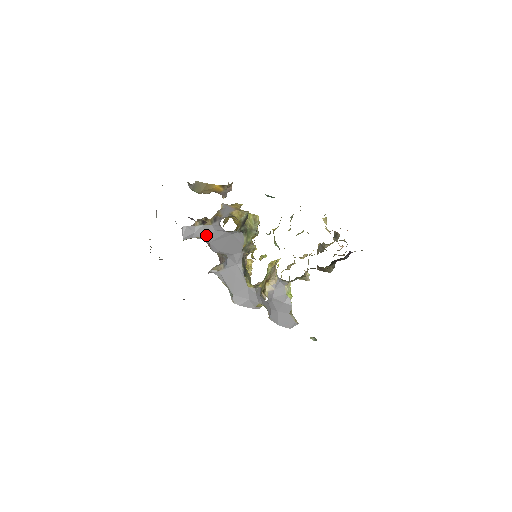
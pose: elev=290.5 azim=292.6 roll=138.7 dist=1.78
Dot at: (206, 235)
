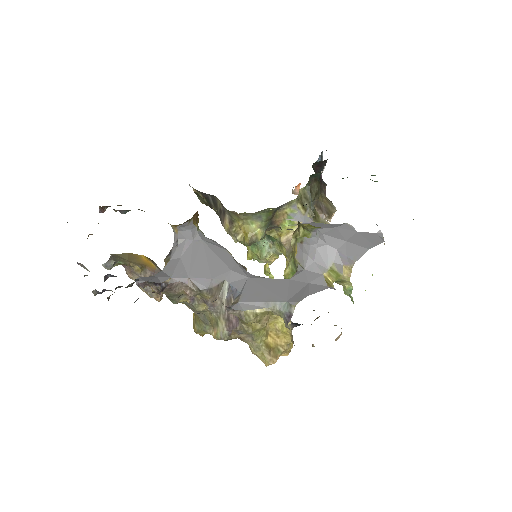
Dot at: (175, 271)
